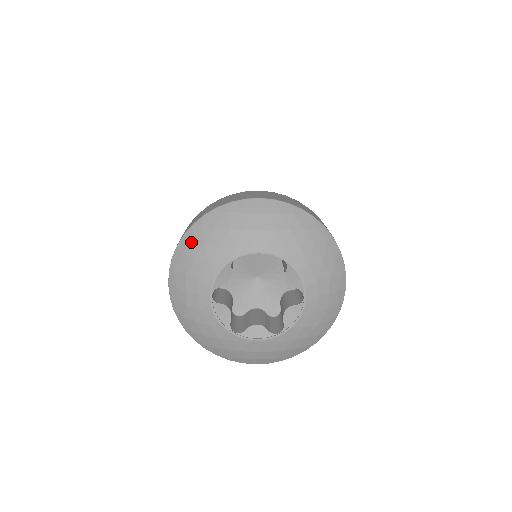
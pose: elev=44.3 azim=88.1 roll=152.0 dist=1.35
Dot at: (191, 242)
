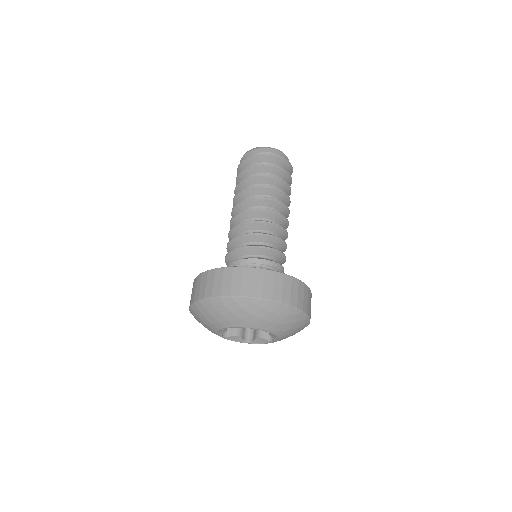
Dot at: (223, 305)
